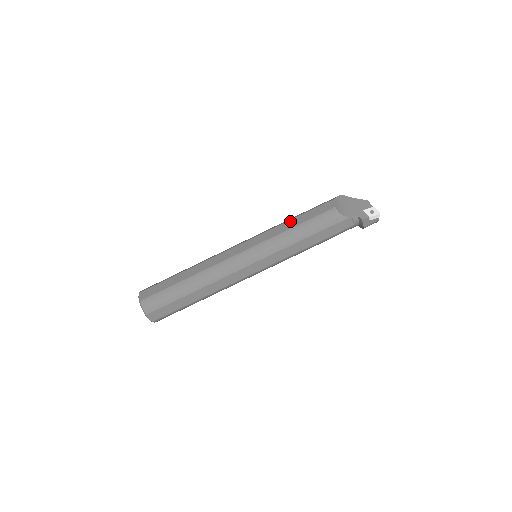
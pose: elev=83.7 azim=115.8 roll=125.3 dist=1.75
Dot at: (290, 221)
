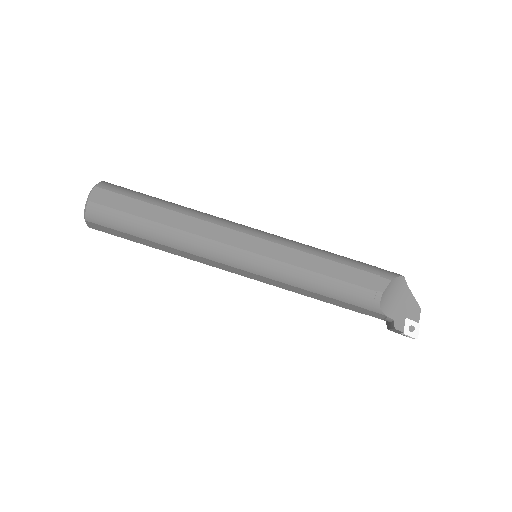
Dot at: (323, 260)
